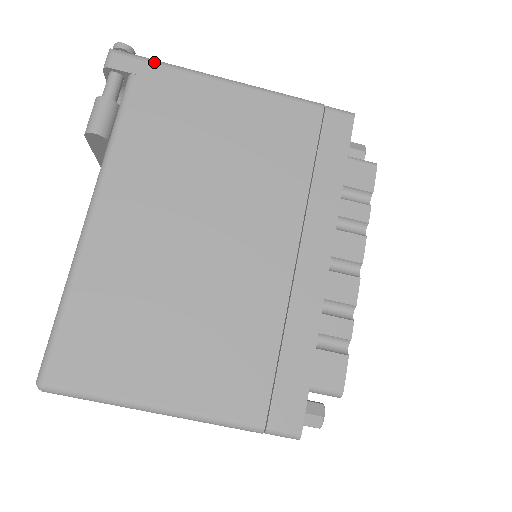
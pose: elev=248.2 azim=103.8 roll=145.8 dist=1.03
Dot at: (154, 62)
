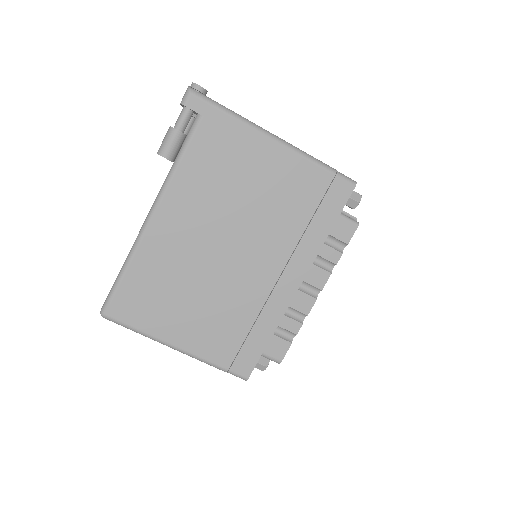
Dot at: (219, 108)
